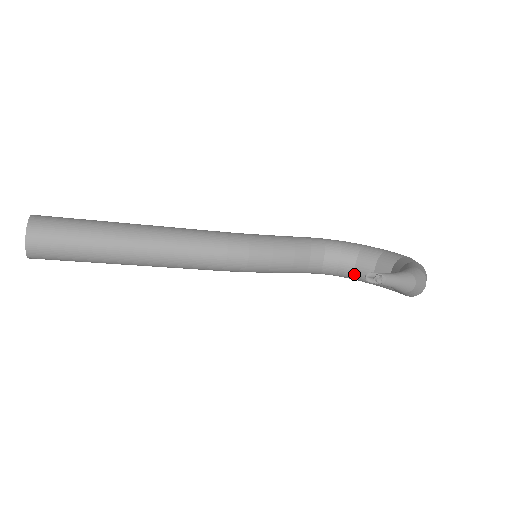
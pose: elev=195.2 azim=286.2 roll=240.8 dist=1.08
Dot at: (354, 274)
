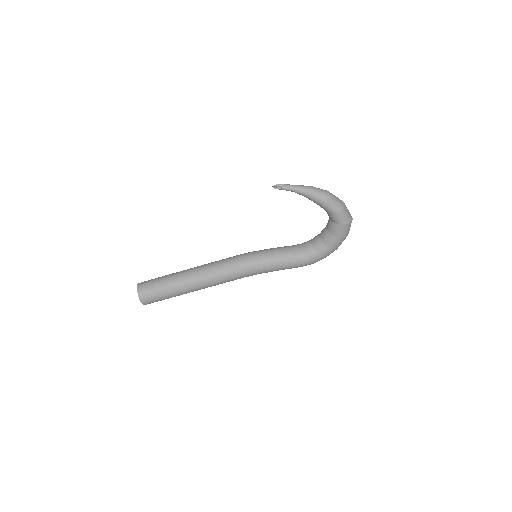
Dot at: (323, 243)
